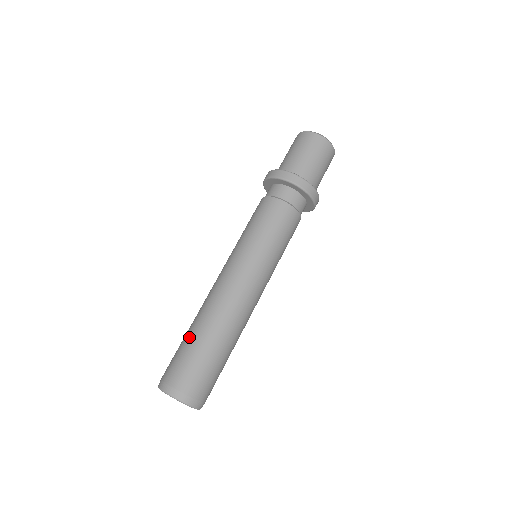
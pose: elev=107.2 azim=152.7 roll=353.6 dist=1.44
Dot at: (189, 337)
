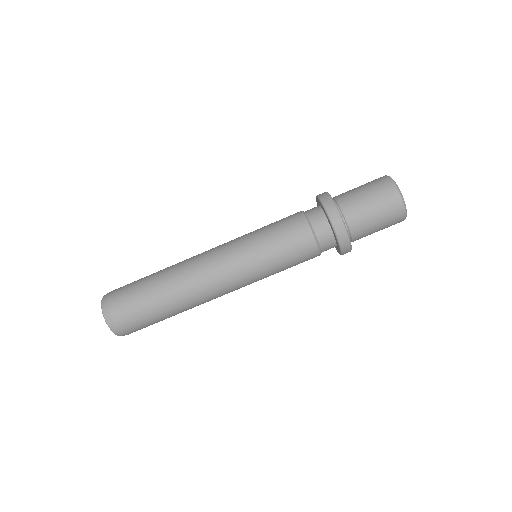
Dot at: (158, 307)
